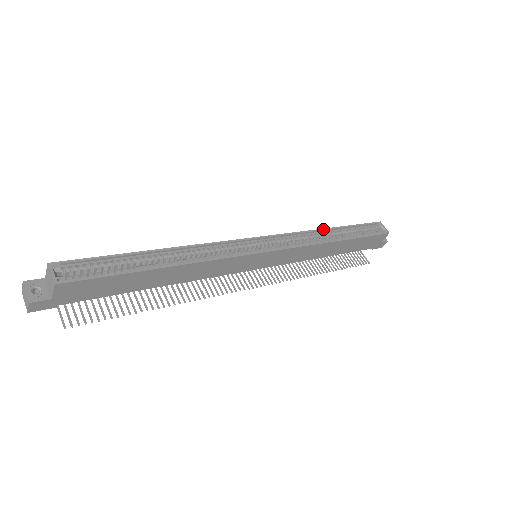
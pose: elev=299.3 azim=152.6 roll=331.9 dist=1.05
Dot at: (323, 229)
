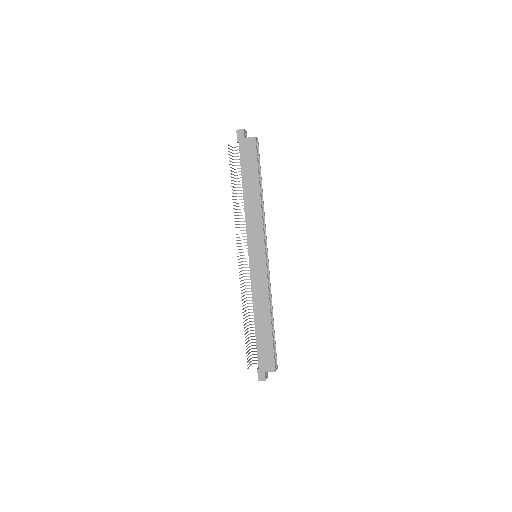
Dot at: occluded
